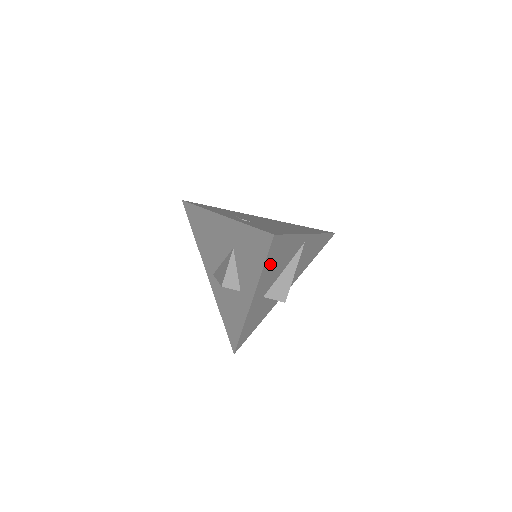
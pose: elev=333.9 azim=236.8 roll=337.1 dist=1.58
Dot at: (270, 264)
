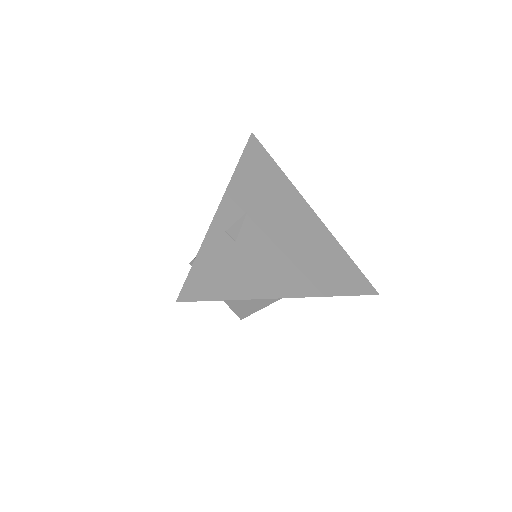
Dot at: occluded
